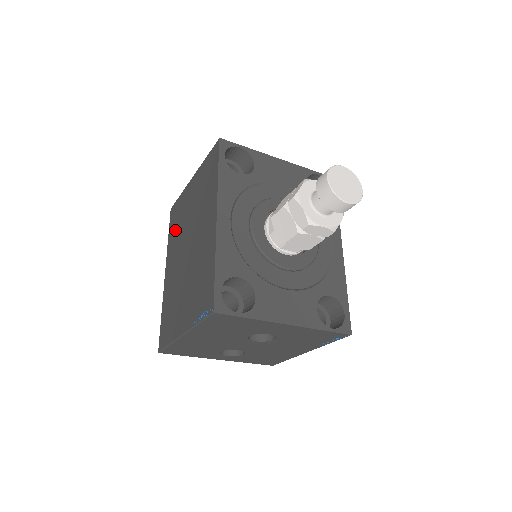
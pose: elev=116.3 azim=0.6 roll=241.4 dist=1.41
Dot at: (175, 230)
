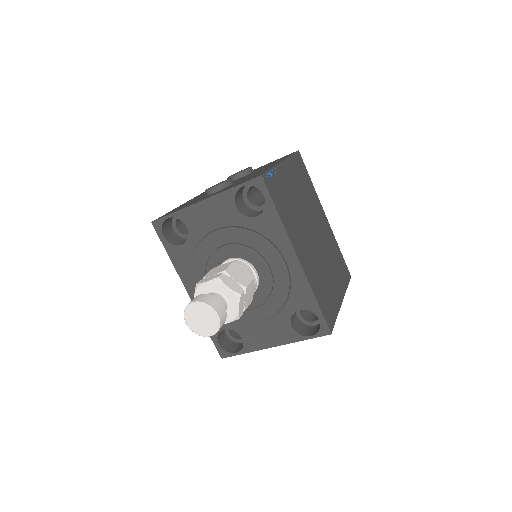
Dot at: occluded
